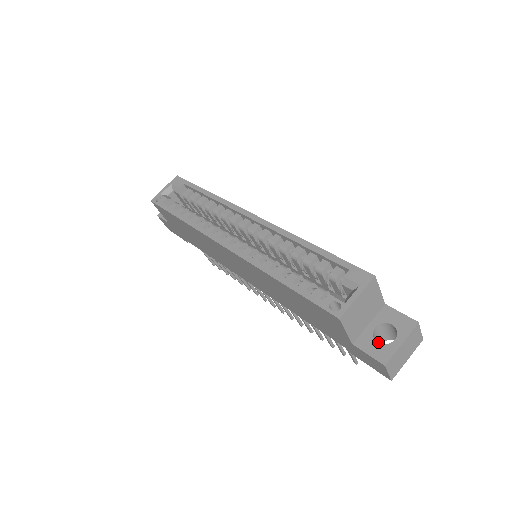
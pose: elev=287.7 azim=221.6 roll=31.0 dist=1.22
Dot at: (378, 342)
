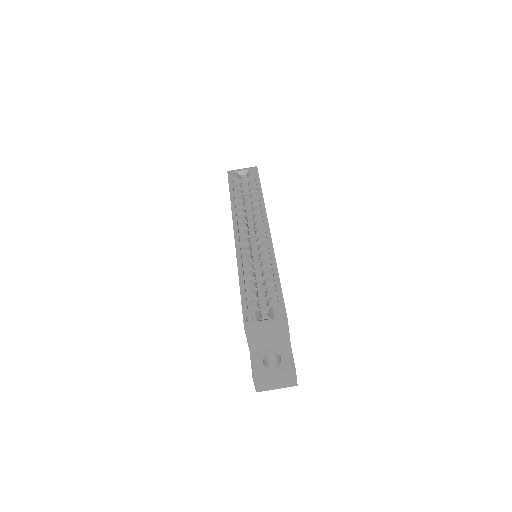
Dot at: (270, 364)
